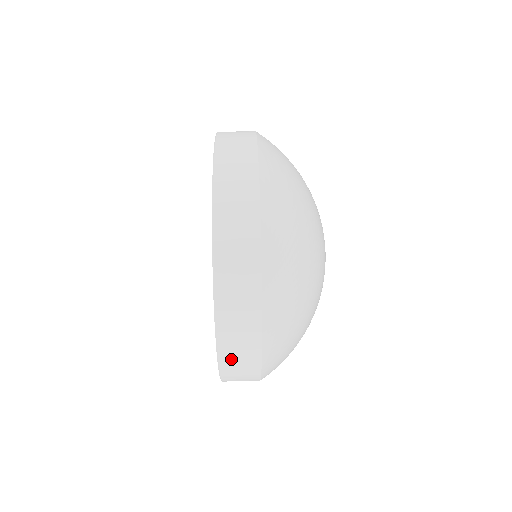
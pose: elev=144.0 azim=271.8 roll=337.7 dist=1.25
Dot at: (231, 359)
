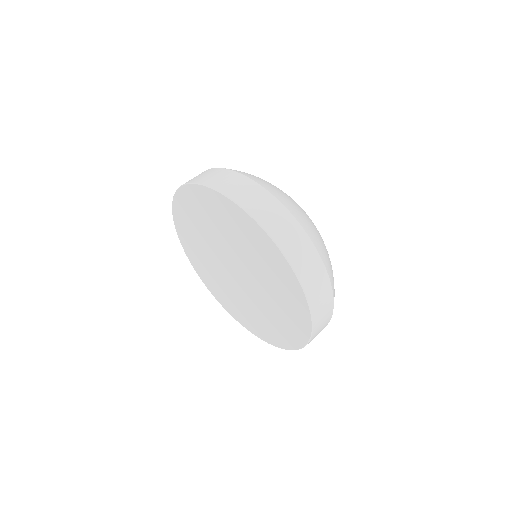
Dot at: occluded
